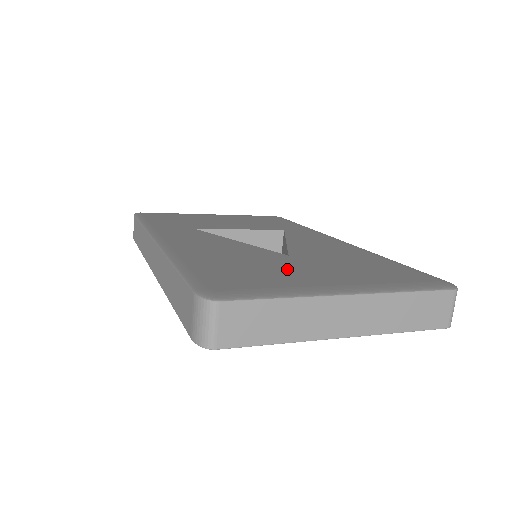
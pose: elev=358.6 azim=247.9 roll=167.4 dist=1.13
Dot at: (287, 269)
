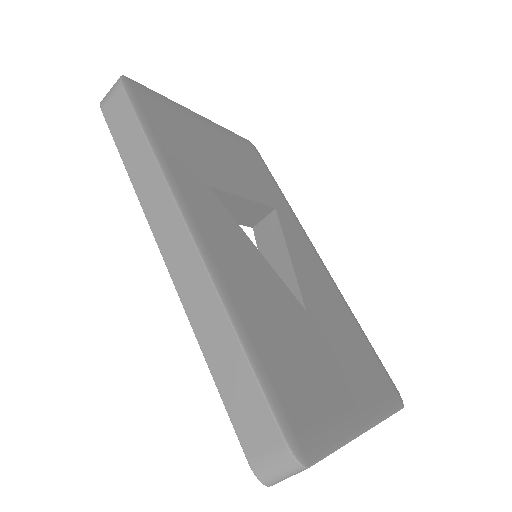
Dot at: (319, 361)
